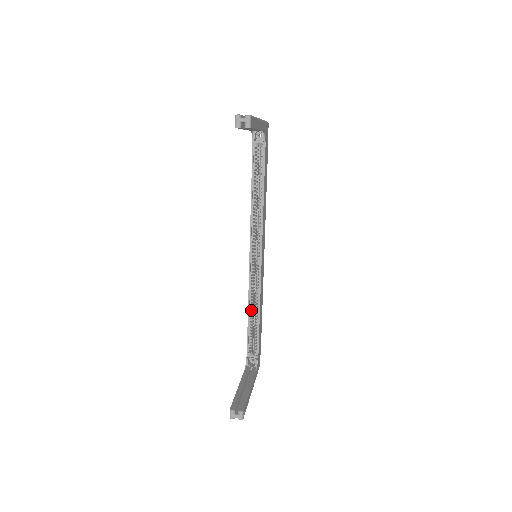
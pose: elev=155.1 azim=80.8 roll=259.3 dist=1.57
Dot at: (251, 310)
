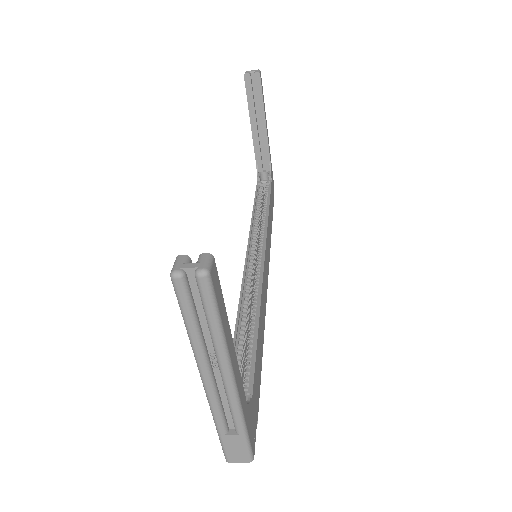
Dot at: (242, 320)
